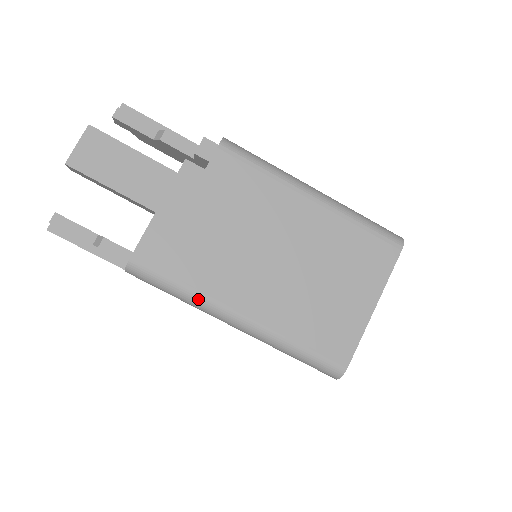
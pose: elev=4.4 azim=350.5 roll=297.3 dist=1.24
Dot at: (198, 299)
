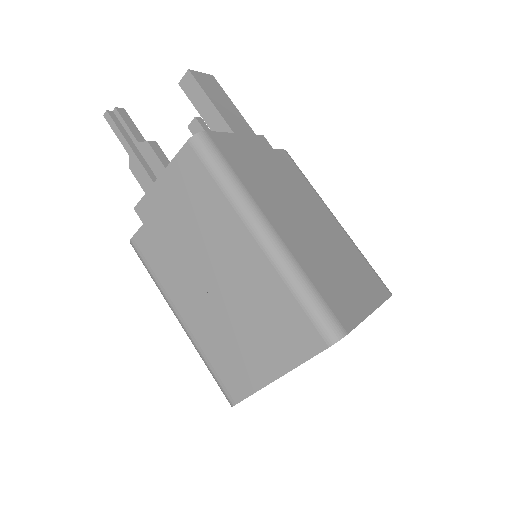
Dot at: (242, 191)
